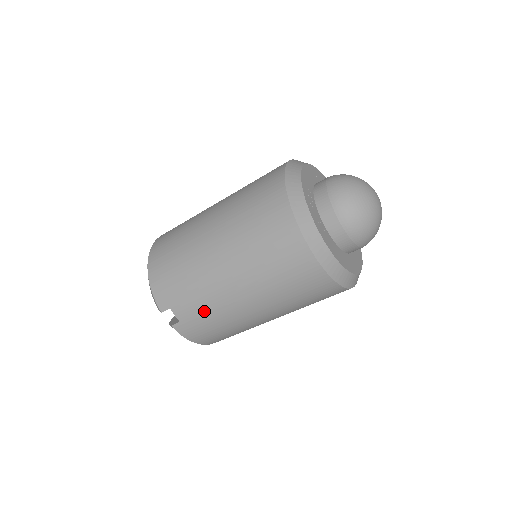
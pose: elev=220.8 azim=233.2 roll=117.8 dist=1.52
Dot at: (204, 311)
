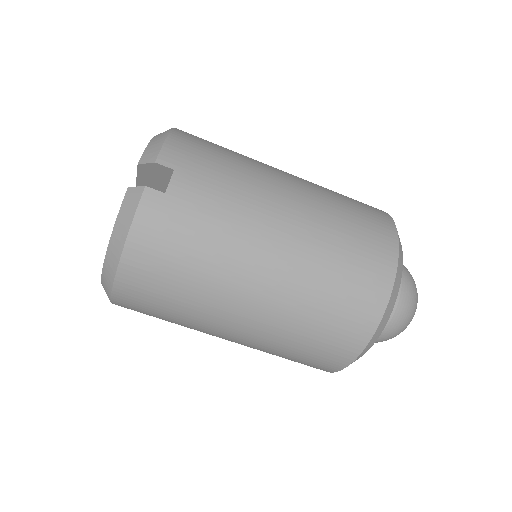
Dot at: (216, 212)
